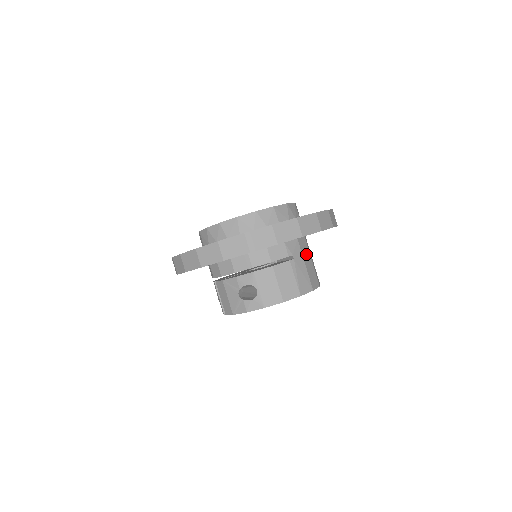
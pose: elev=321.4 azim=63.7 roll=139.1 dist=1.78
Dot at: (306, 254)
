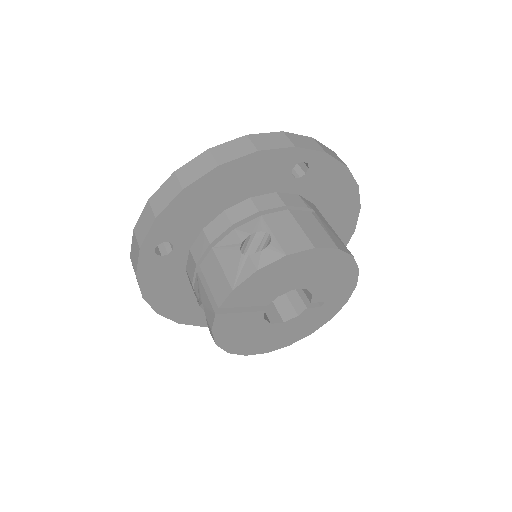
Dot at: occluded
